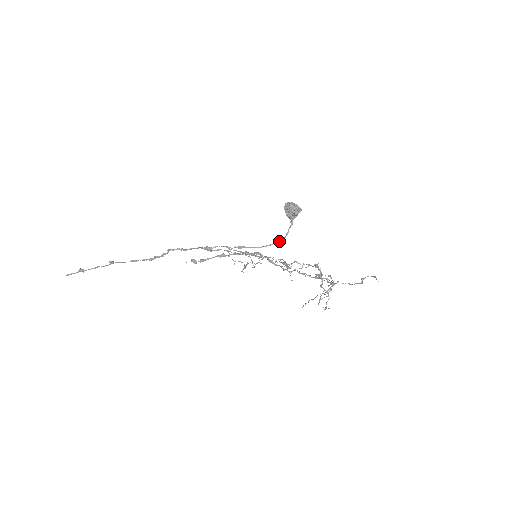
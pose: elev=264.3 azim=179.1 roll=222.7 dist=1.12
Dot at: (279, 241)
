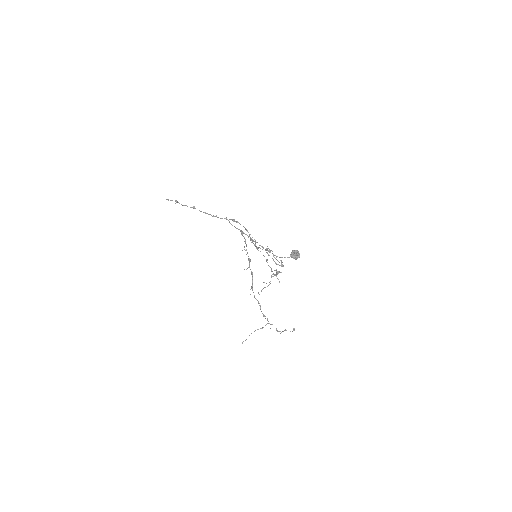
Dot at: (275, 255)
